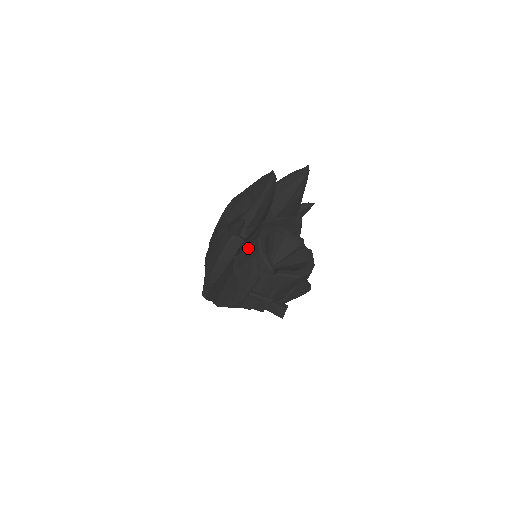
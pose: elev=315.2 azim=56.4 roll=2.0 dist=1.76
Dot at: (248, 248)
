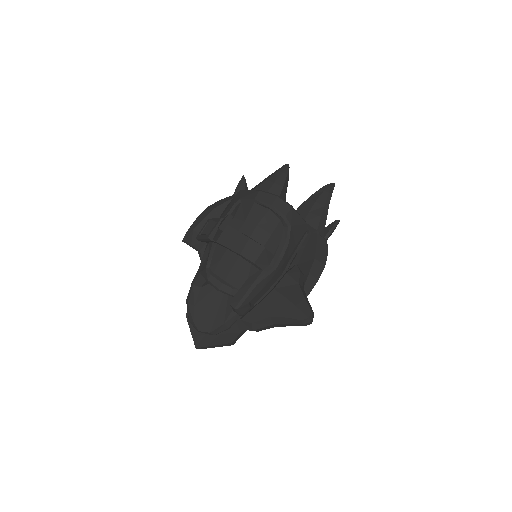
Dot at: occluded
